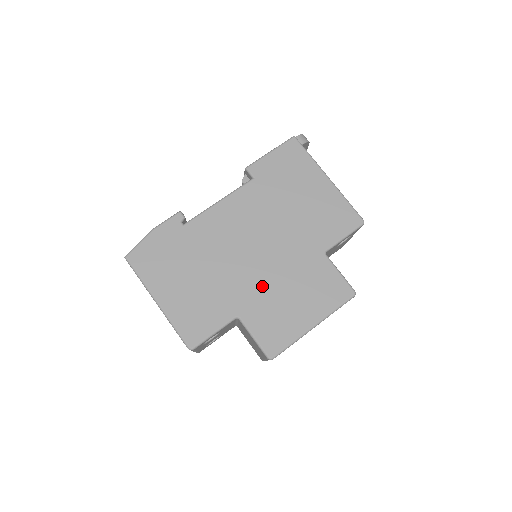
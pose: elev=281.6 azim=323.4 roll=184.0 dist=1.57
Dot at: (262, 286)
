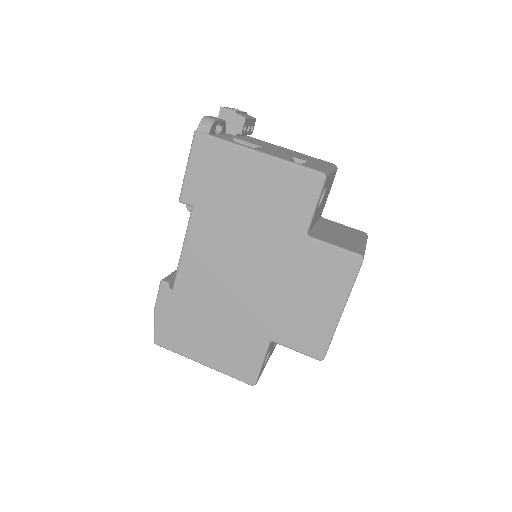
Dot at: (271, 304)
